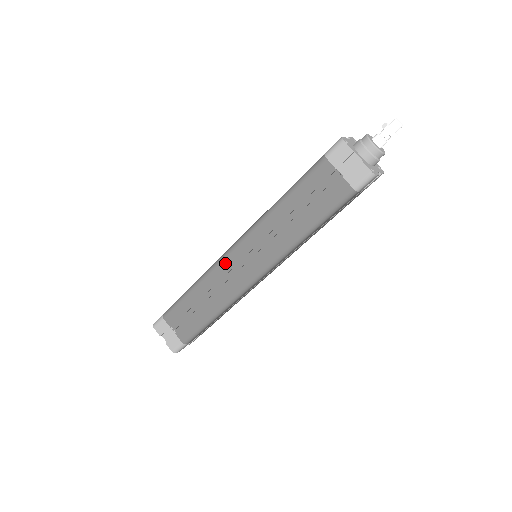
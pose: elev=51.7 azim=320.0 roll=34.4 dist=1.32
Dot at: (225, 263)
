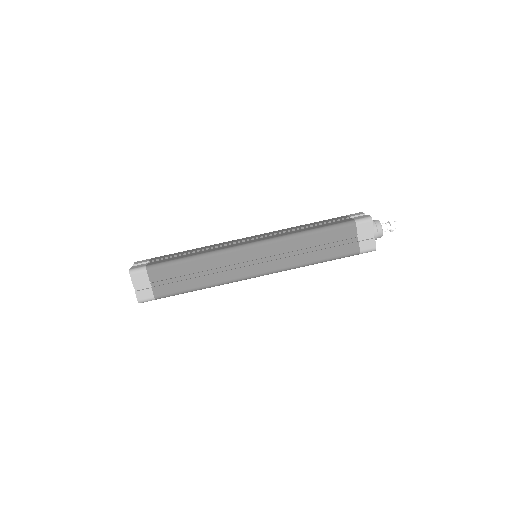
Dot at: (238, 254)
